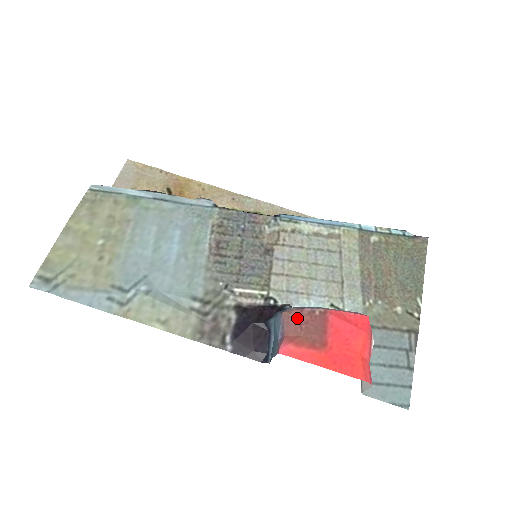
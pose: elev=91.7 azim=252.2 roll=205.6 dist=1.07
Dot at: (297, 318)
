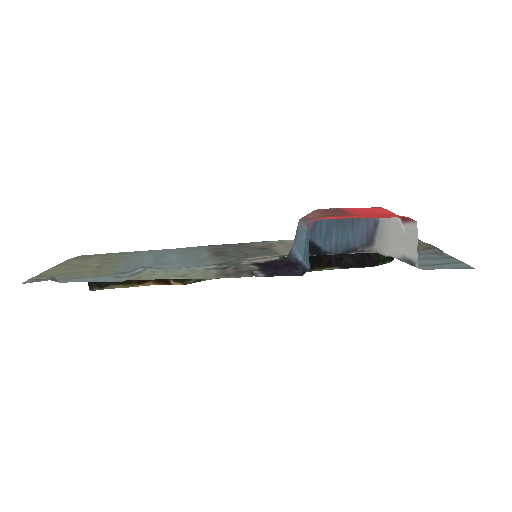
Dot at: (314, 213)
